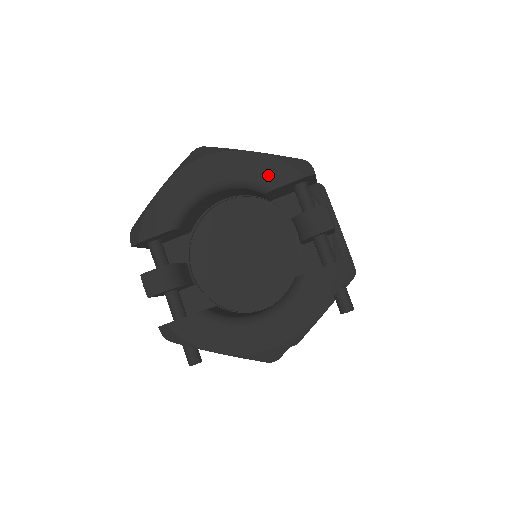
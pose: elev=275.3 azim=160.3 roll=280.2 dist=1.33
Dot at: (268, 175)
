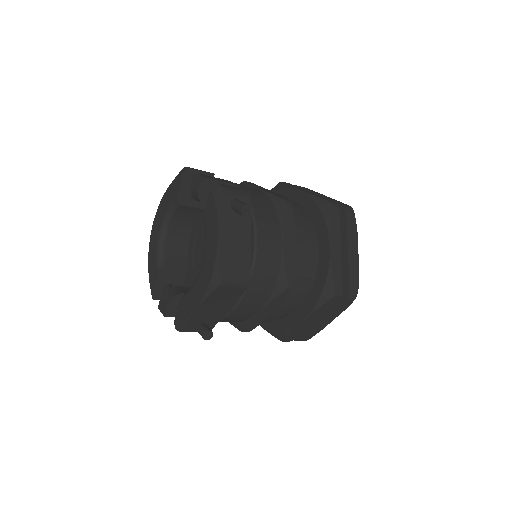
Dot at: (173, 194)
